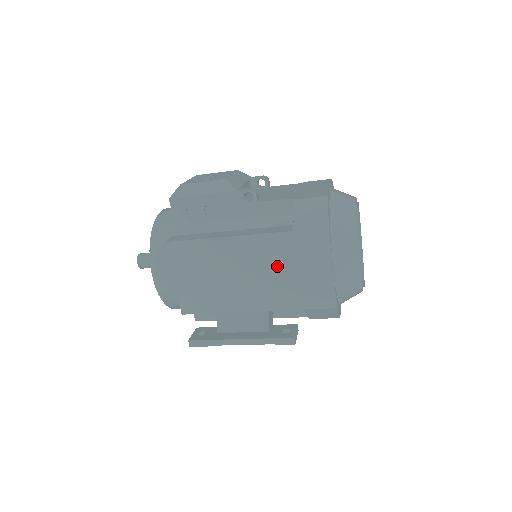
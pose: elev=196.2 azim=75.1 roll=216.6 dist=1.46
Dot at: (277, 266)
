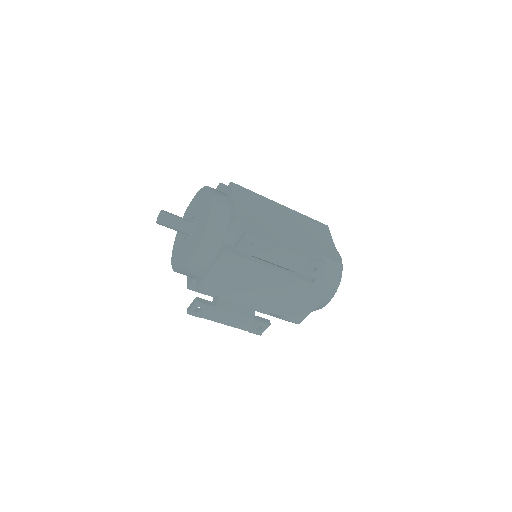
Dot at: (303, 227)
